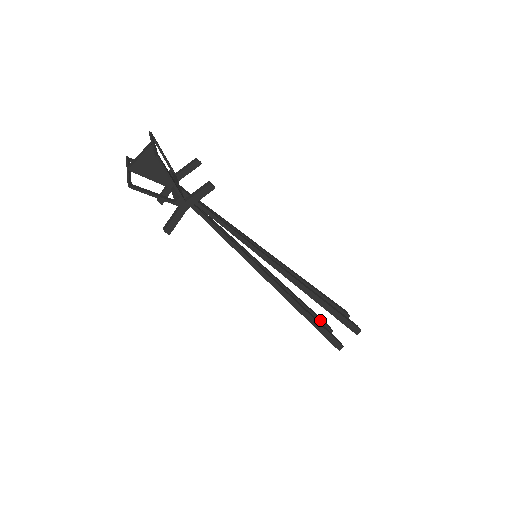
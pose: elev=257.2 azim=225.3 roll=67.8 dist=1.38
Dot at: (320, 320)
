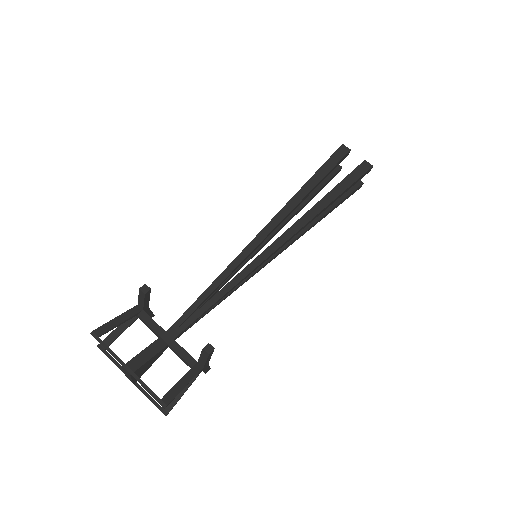
Dot at: (328, 181)
